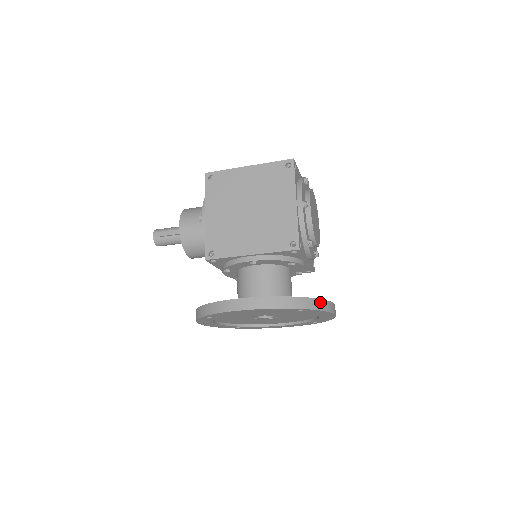
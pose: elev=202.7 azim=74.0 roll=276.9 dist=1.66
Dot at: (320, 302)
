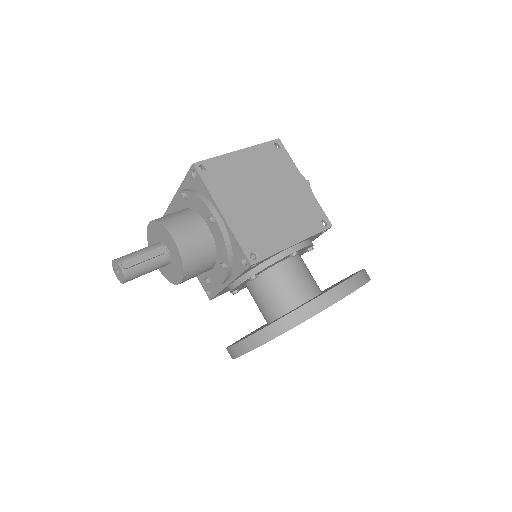
Dot at: occluded
